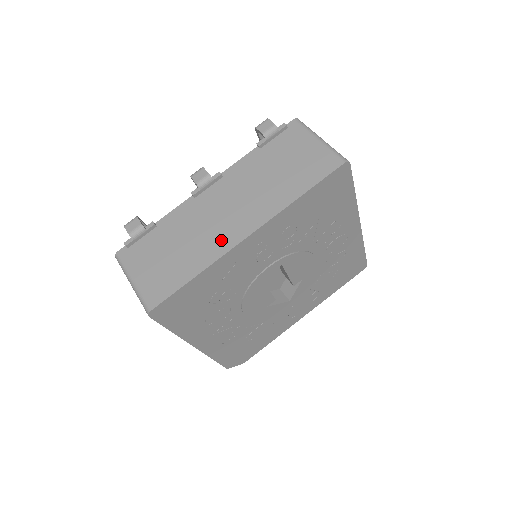
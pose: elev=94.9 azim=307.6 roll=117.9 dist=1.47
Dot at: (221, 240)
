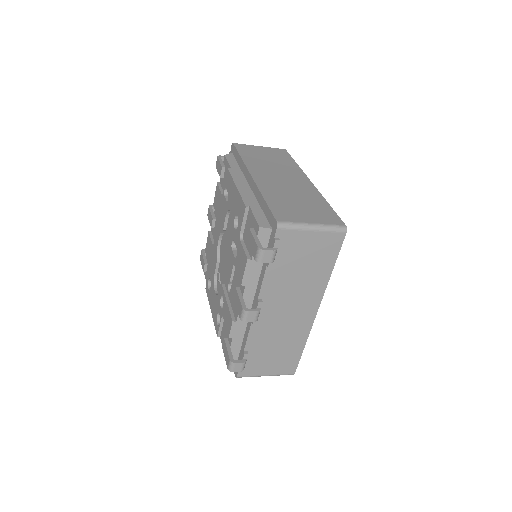
Dot at: (302, 325)
